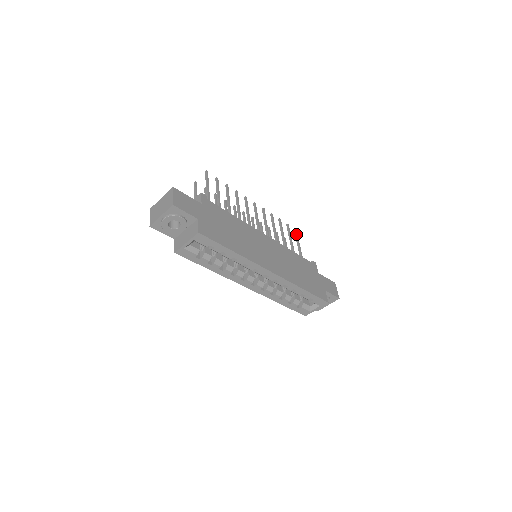
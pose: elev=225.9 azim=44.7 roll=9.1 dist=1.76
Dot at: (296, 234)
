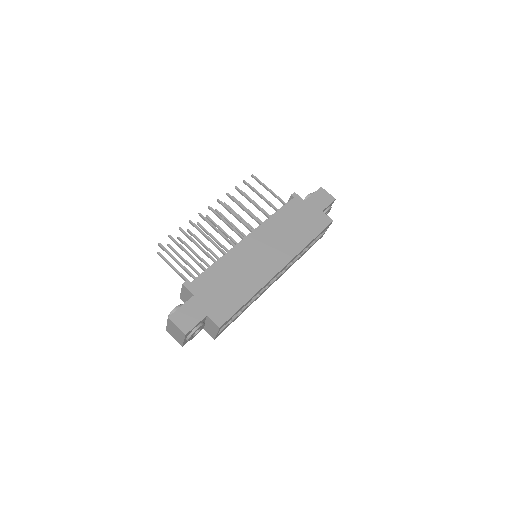
Dot at: (257, 181)
